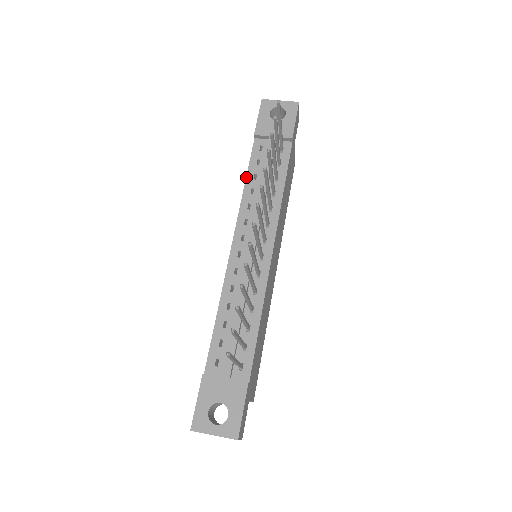
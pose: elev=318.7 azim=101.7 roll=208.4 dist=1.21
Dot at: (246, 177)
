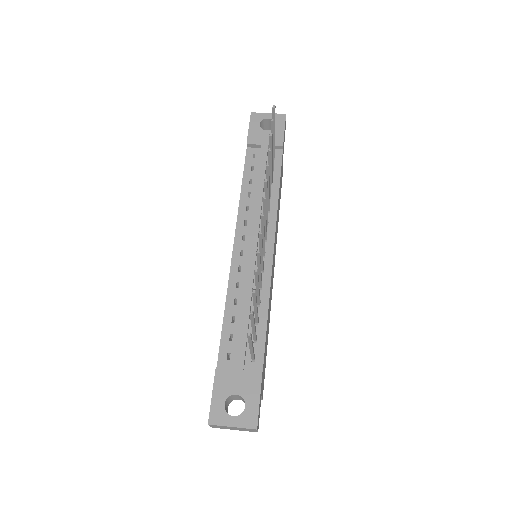
Dot at: (242, 182)
